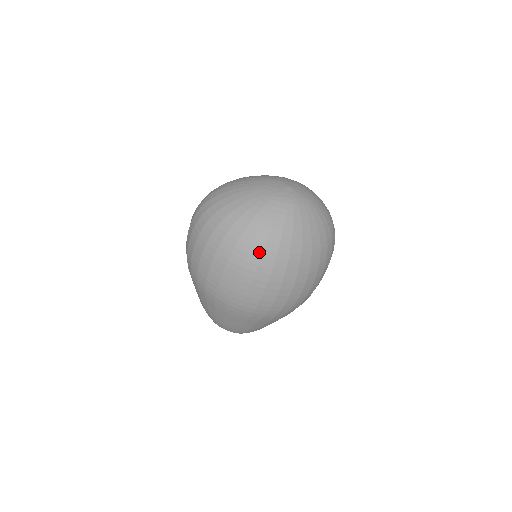
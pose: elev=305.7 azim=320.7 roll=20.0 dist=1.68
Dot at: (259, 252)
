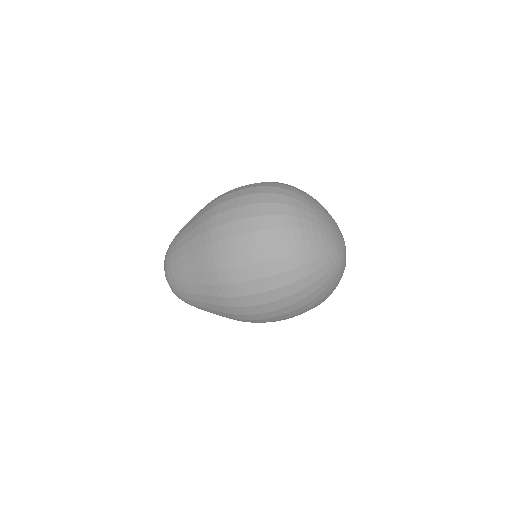
Dot at: (296, 278)
